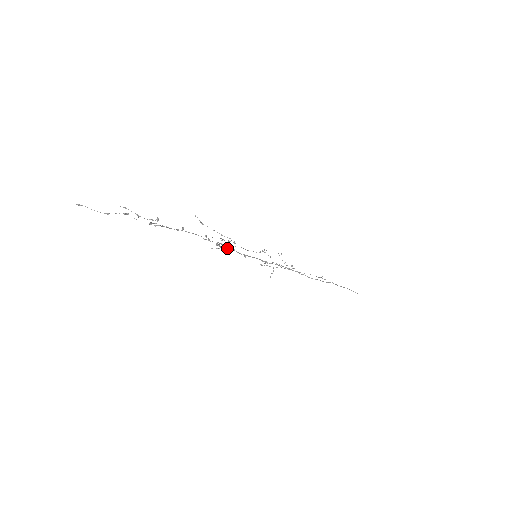
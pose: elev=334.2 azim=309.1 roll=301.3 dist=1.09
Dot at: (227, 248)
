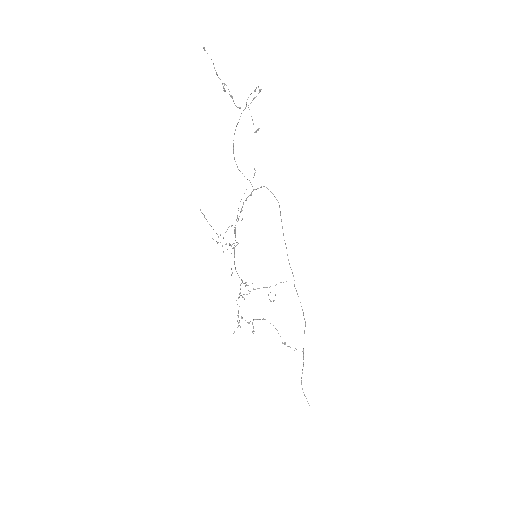
Dot at: (268, 189)
